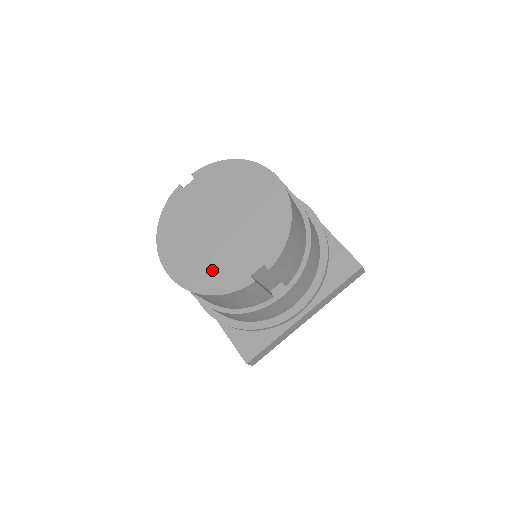
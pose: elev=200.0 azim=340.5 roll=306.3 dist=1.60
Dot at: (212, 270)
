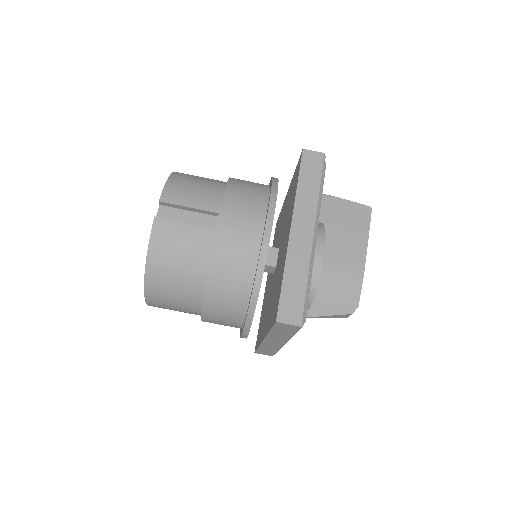
Dot at: occluded
